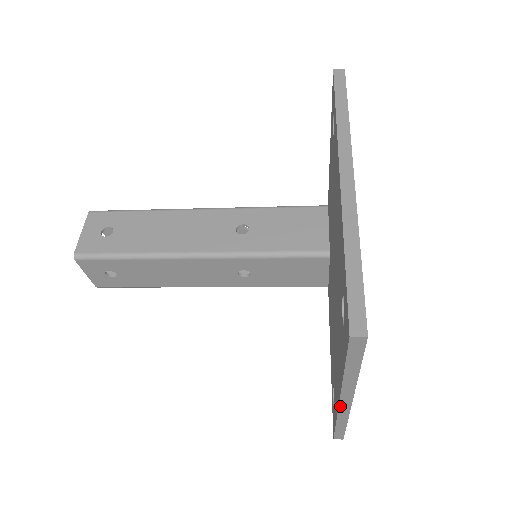
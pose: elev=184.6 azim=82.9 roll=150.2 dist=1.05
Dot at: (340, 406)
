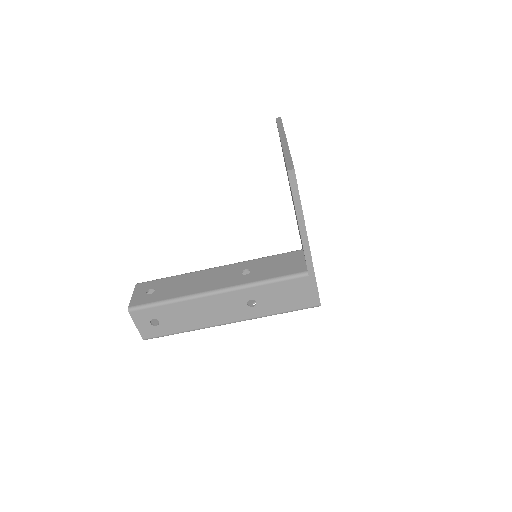
Dot at: (282, 142)
